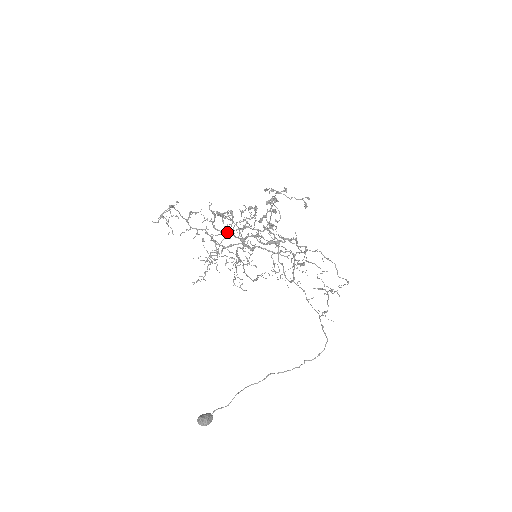
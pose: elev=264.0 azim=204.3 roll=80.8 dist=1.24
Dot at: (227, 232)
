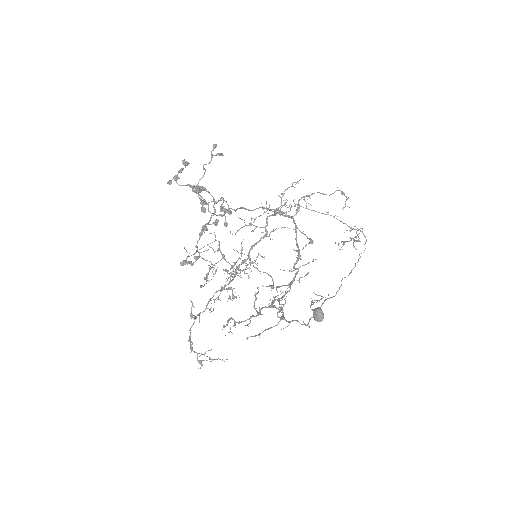
Dot at: occluded
